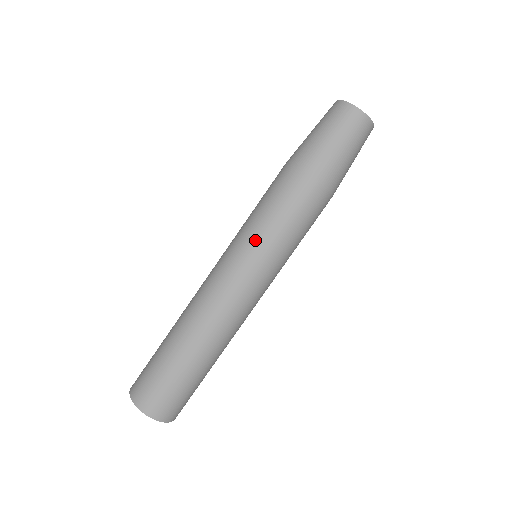
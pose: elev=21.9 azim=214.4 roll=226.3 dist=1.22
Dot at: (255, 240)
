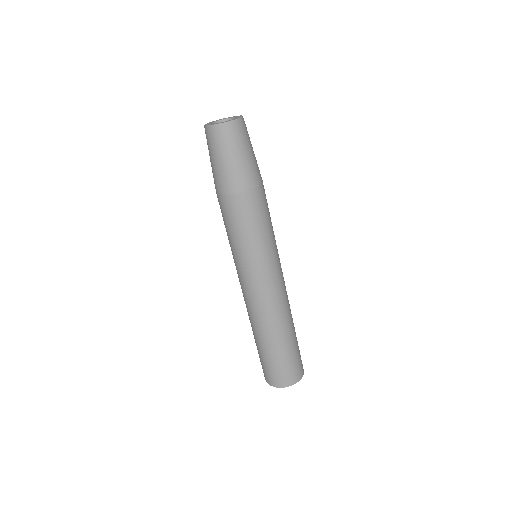
Dot at: (247, 256)
